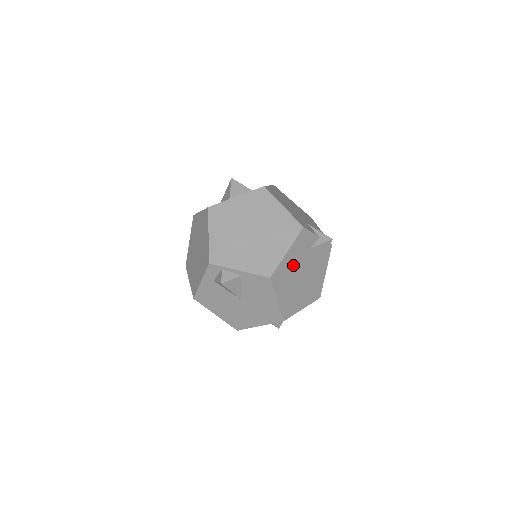
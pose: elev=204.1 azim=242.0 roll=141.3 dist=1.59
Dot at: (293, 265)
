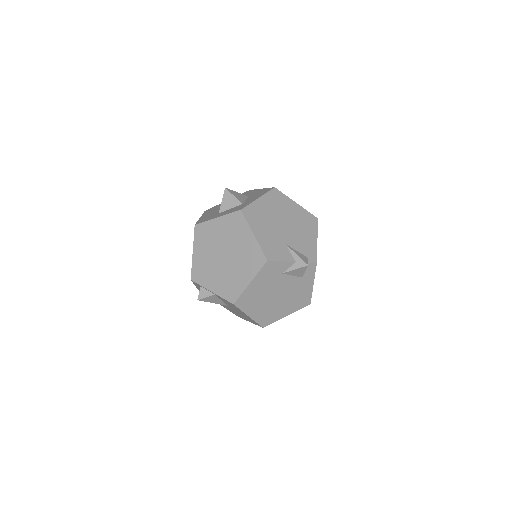
Dot at: (262, 290)
